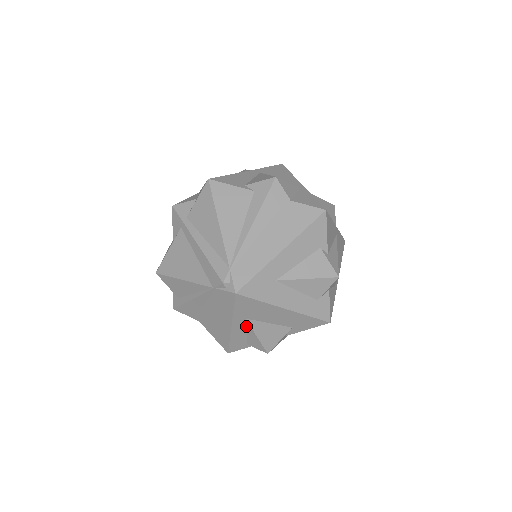
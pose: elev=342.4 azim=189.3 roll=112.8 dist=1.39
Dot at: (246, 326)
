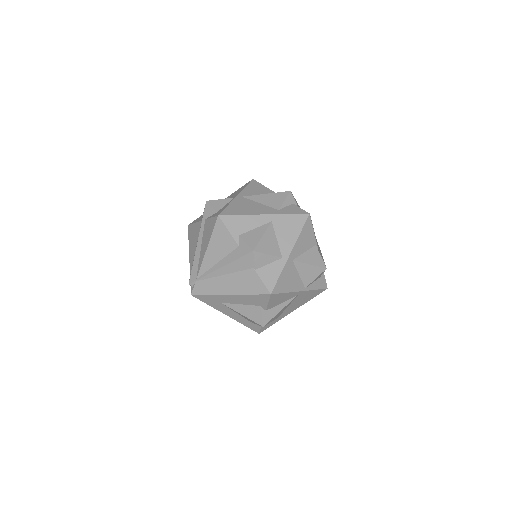
Dot at: occluded
